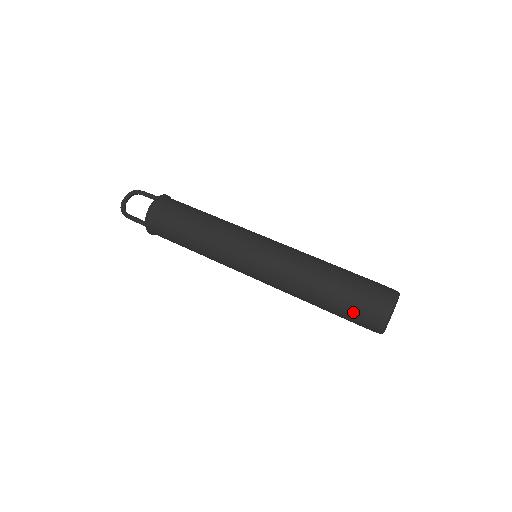
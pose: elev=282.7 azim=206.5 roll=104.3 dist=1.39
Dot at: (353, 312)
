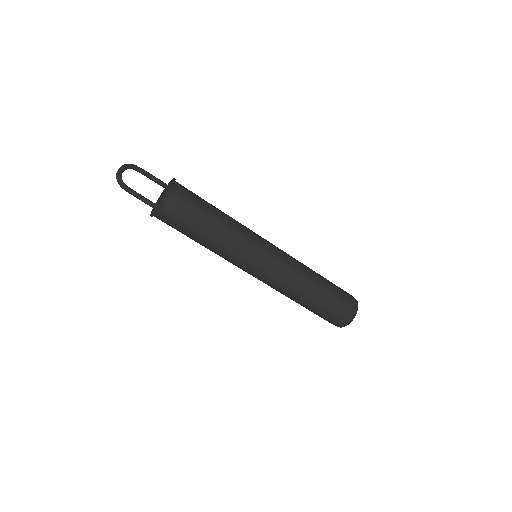
Dot at: (336, 308)
